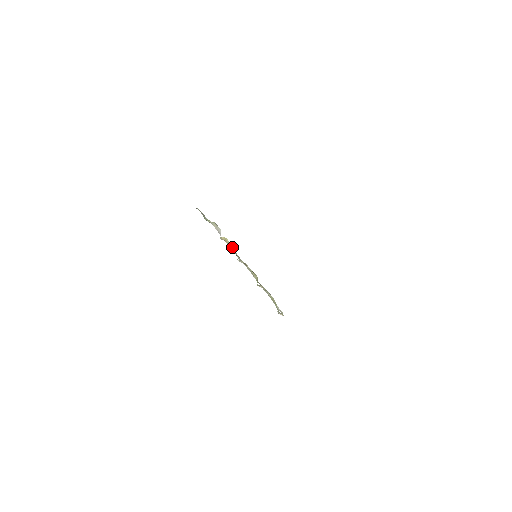
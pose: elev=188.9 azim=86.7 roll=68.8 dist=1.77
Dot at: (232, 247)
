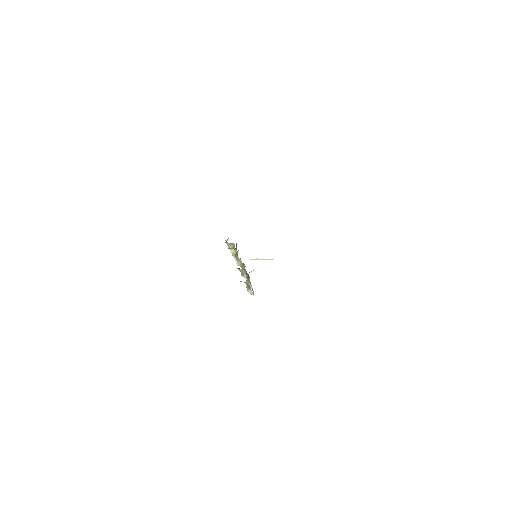
Dot at: (238, 257)
